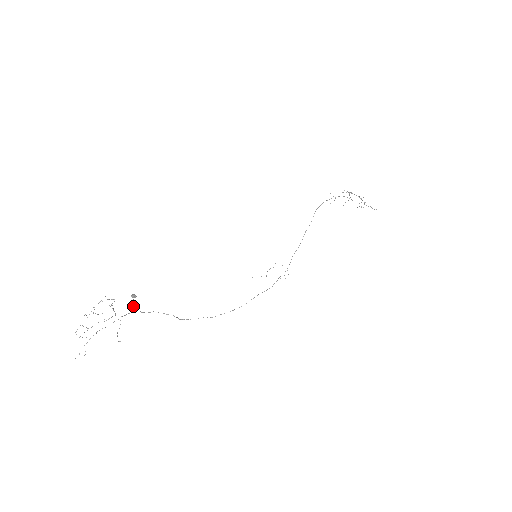
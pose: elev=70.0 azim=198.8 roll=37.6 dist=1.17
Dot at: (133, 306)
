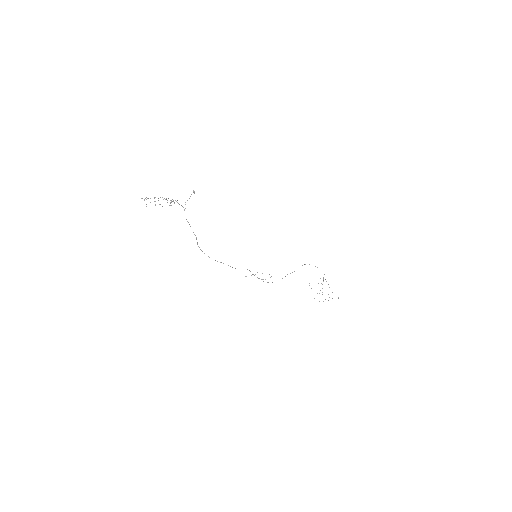
Dot at: occluded
